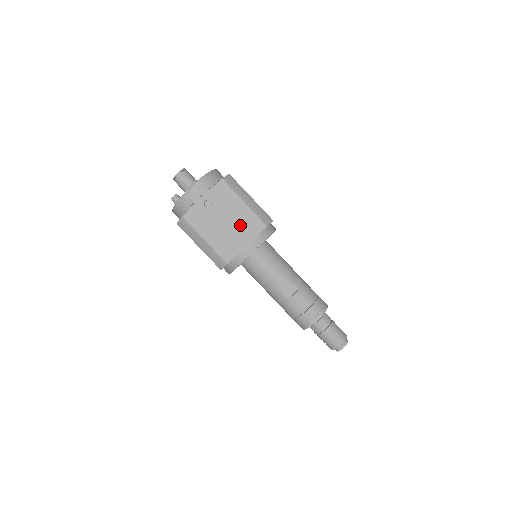
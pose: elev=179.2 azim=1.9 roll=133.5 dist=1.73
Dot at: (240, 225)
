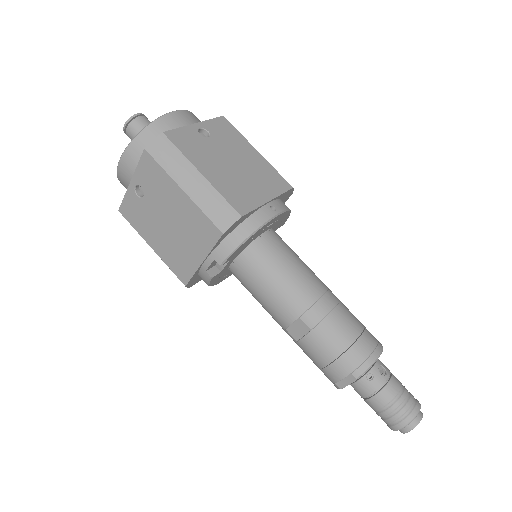
Dot at: (186, 228)
